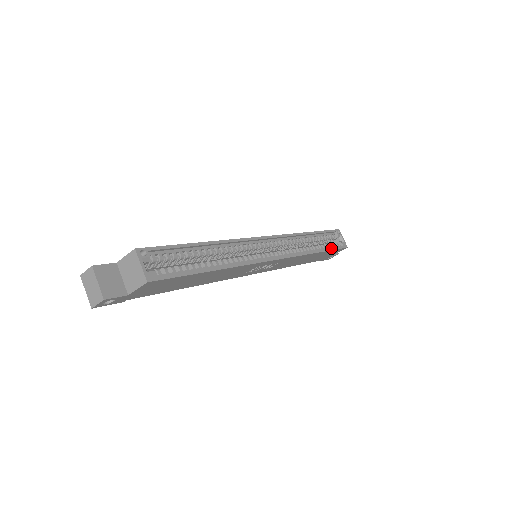
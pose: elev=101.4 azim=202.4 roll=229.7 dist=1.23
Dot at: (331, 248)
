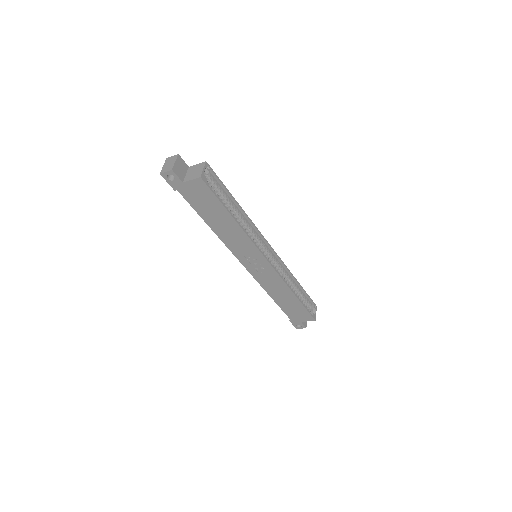
Dot at: (304, 305)
